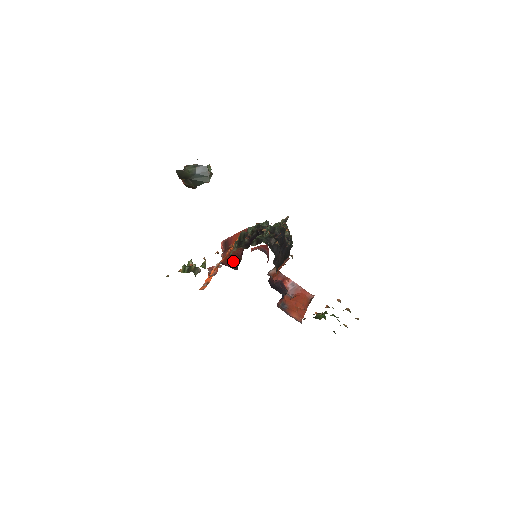
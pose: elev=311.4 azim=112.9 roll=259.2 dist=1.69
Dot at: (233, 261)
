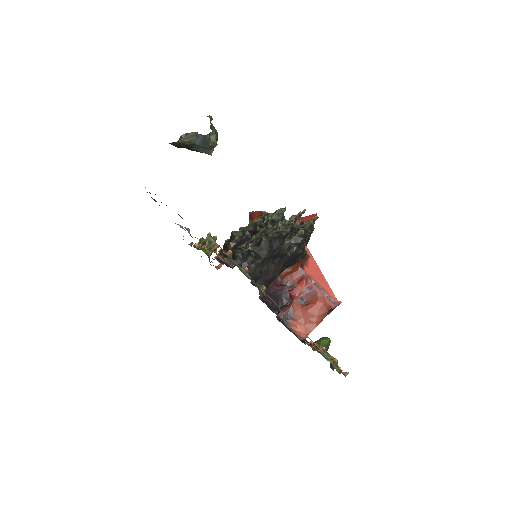
Dot at: occluded
